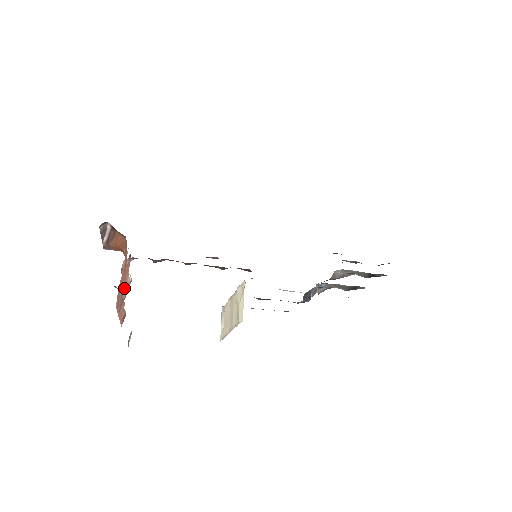
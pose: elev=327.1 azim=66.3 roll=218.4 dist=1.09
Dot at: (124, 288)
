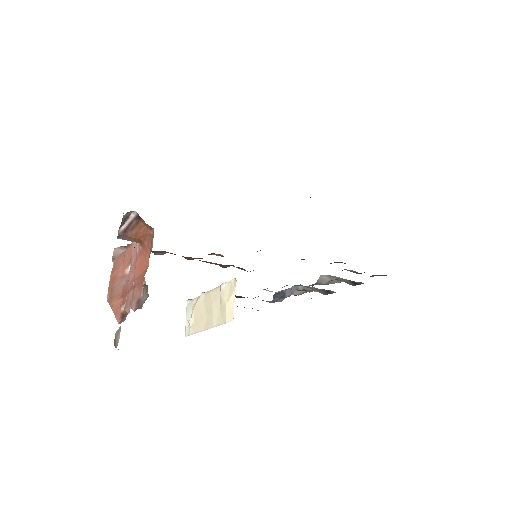
Dot at: (120, 280)
